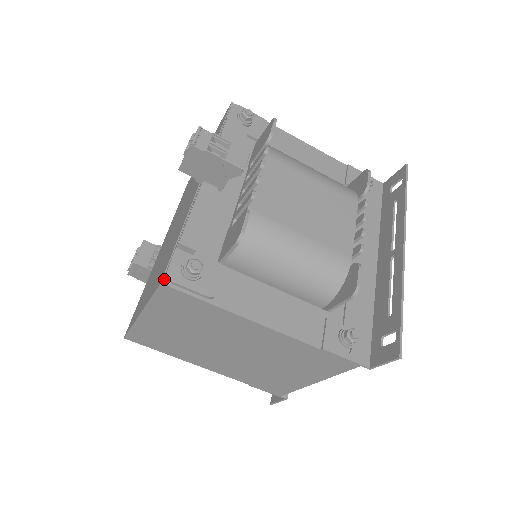
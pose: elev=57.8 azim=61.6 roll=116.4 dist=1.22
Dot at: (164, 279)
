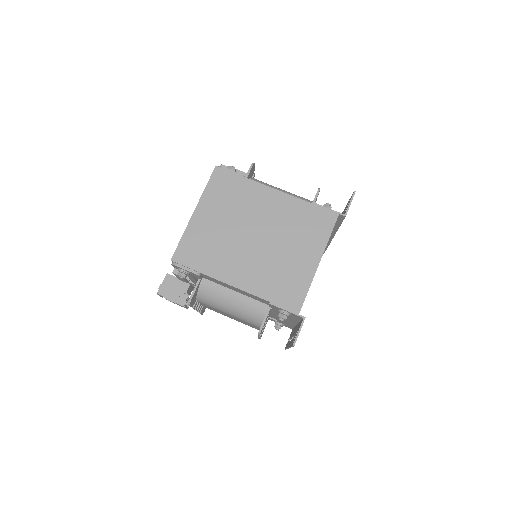
Dot at: (217, 167)
